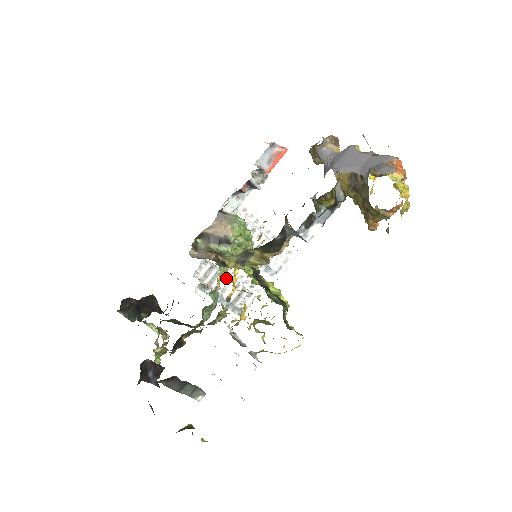
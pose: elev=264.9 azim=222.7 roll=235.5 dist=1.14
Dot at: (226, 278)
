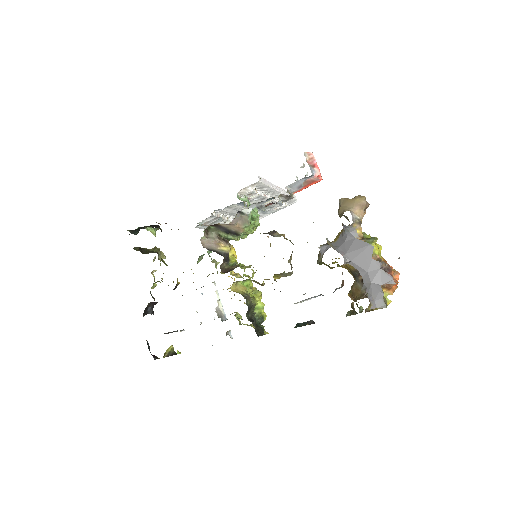
Dot at: (225, 220)
